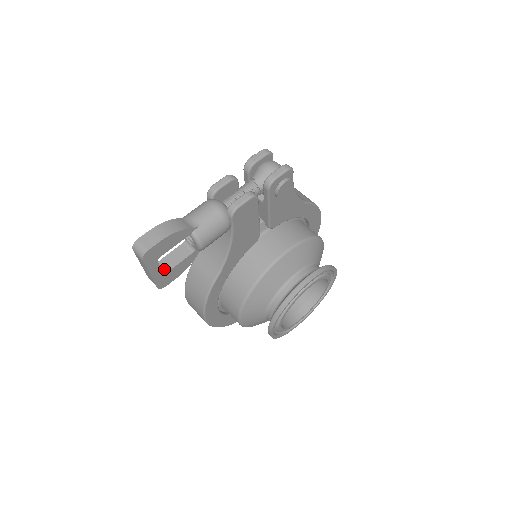
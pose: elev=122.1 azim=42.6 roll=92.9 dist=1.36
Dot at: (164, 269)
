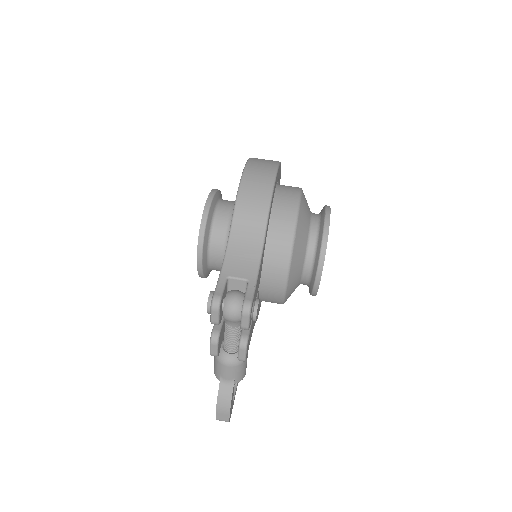
Dot at: occluded
